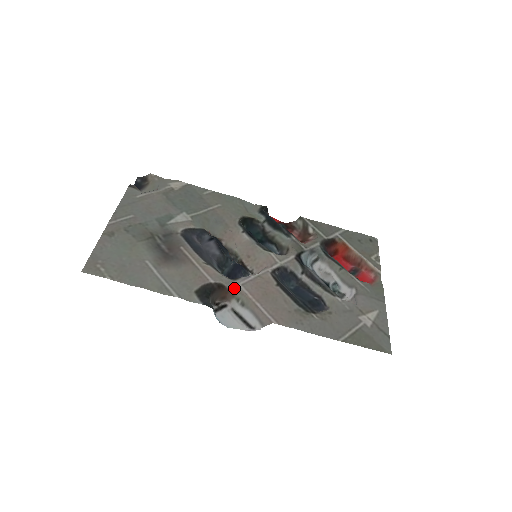
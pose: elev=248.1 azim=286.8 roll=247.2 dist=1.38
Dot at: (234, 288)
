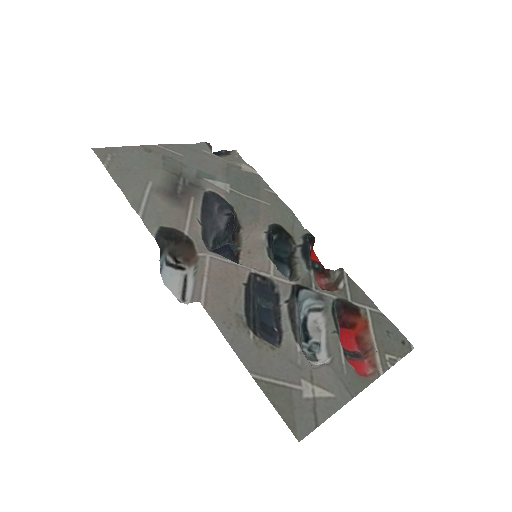
Dot at: (201, 255)
